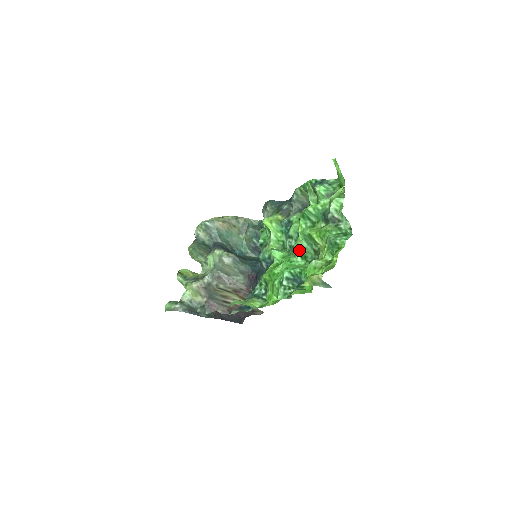
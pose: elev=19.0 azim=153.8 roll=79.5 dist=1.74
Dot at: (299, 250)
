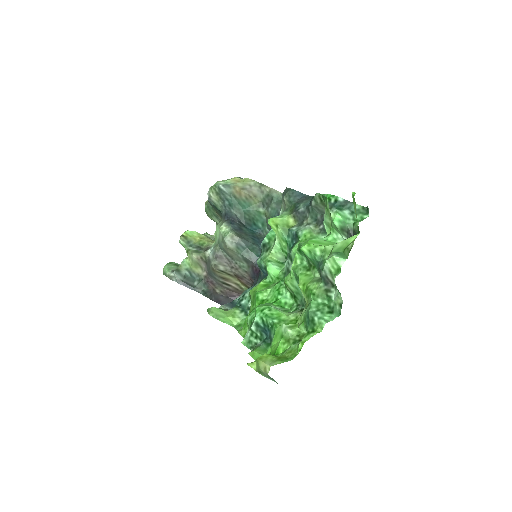
Dot at: (288, 287)
